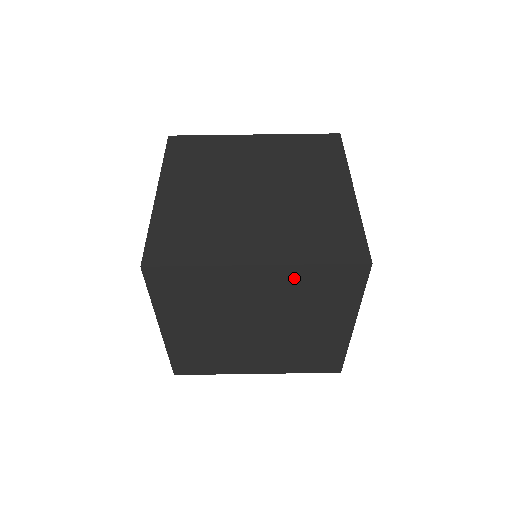
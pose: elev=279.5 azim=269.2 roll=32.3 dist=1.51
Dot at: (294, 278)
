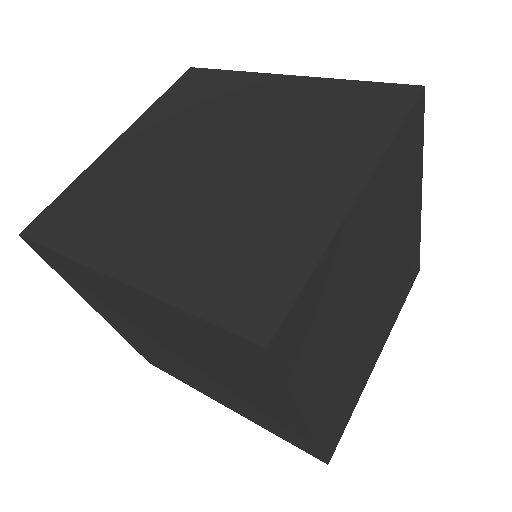
Dot at: (174, 317)
